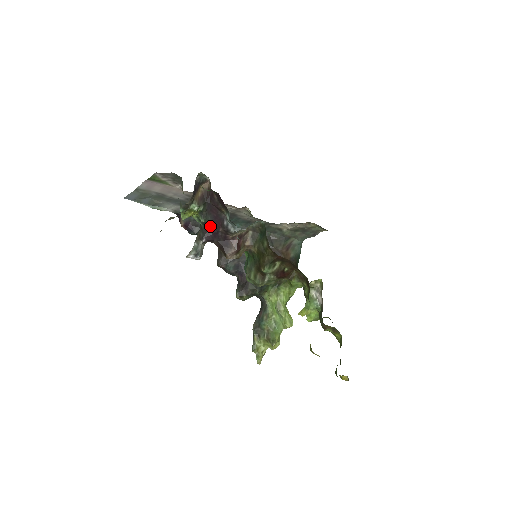
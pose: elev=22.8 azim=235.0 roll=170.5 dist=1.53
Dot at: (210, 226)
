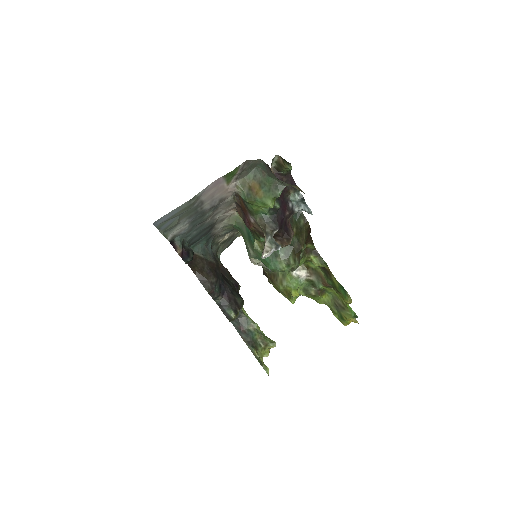
Dot at: (279, 213)
